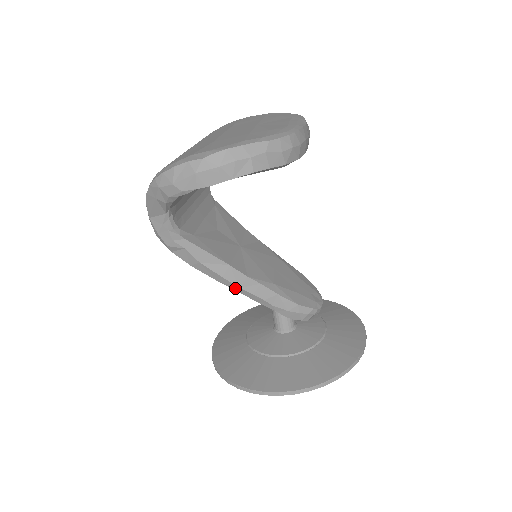
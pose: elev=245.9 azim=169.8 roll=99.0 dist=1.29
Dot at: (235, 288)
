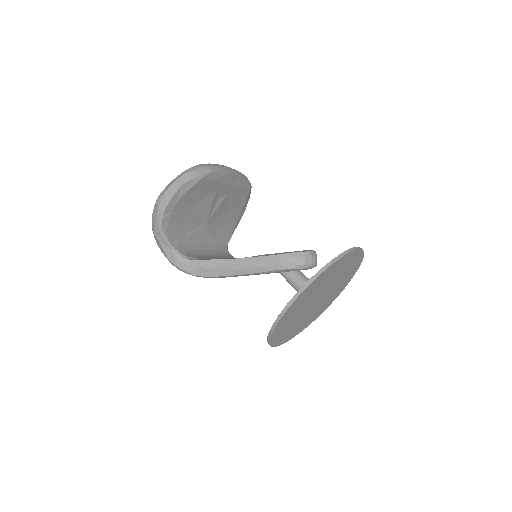
Dot at: (240, 272)
